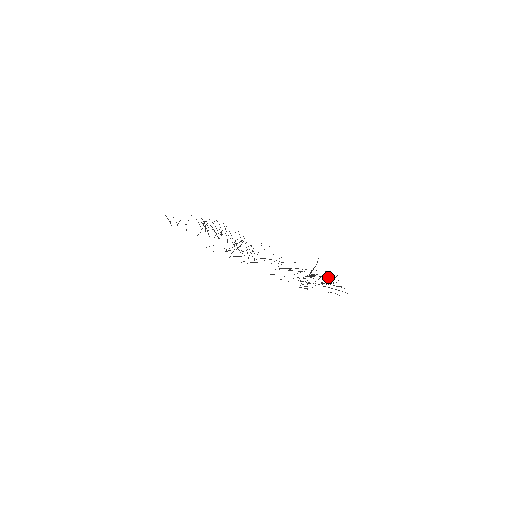
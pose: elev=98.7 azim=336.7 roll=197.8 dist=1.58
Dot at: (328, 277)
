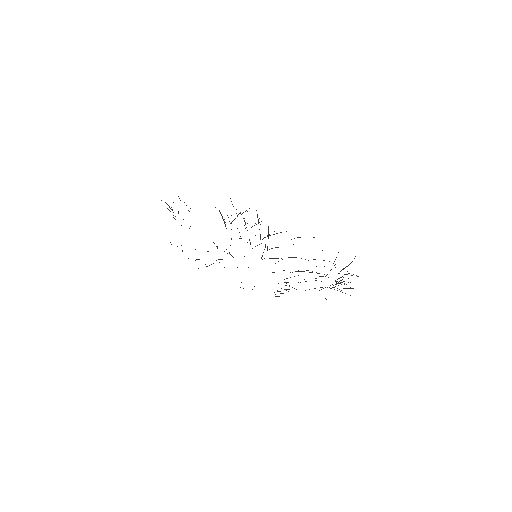
Dot at: occluded
